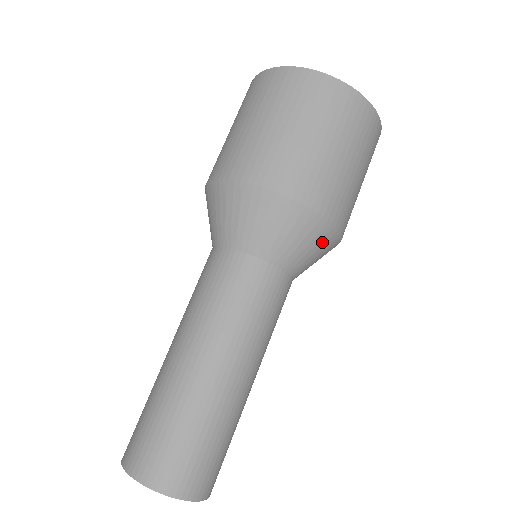
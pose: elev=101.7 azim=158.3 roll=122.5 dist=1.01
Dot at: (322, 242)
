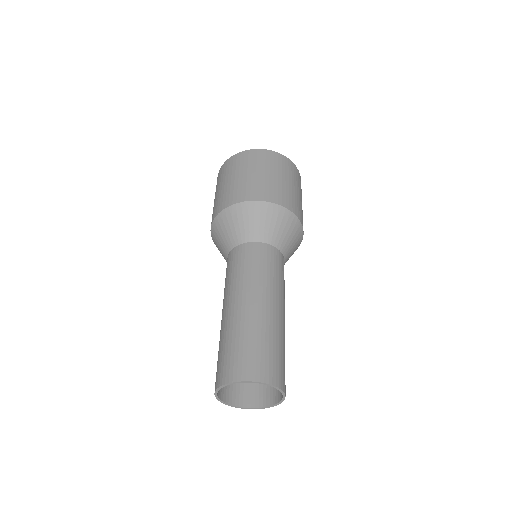
Dot at: (269, 214)
